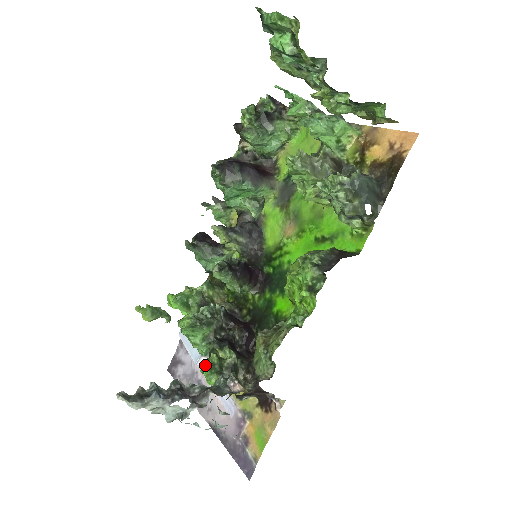
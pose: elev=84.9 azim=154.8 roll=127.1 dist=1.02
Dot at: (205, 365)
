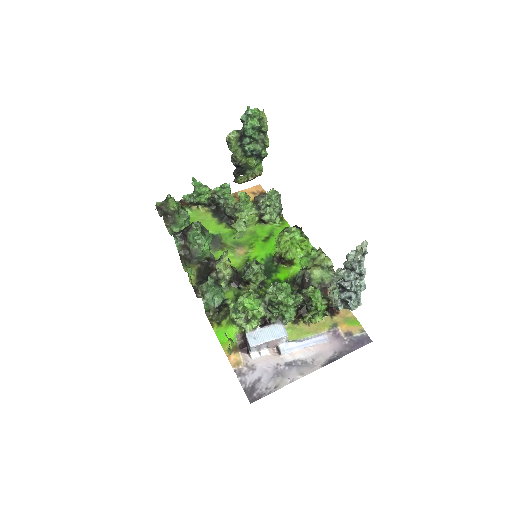
Dot at: (317, 289)
